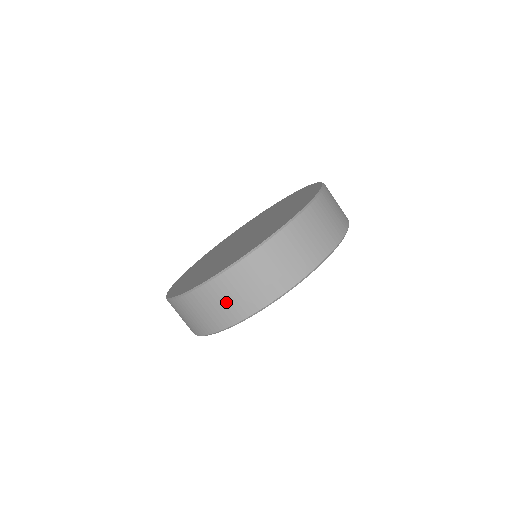
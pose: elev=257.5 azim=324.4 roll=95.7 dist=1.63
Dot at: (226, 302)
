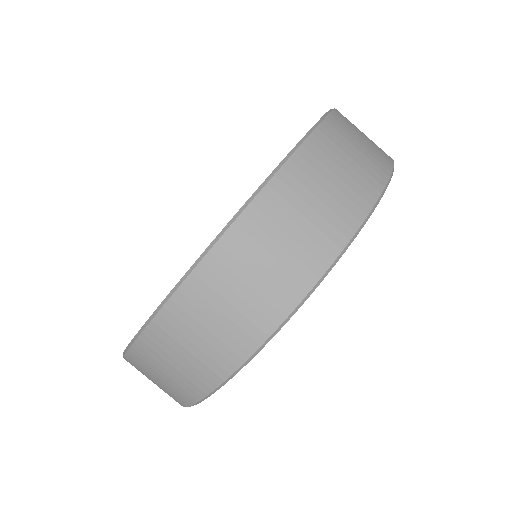
Dot at: (286, 243)
